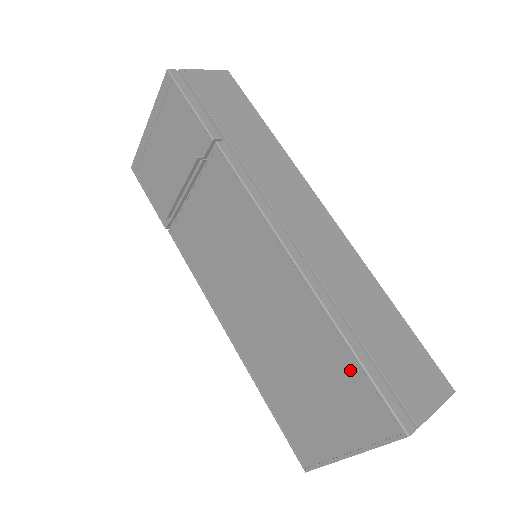
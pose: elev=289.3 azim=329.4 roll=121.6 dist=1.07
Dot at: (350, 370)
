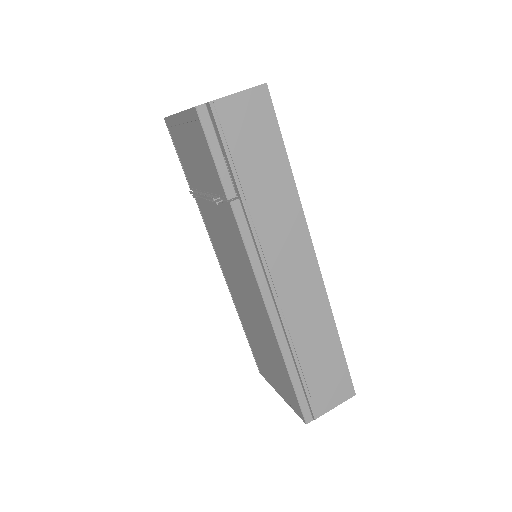
Dot at: (287, 379)
